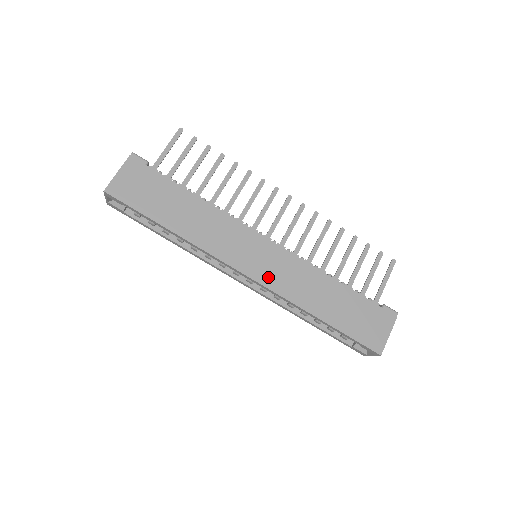
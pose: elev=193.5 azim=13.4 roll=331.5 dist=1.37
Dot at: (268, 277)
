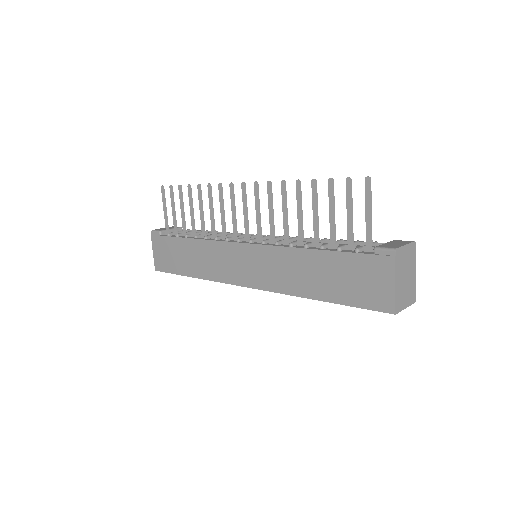
Dot at: (259, 280)
